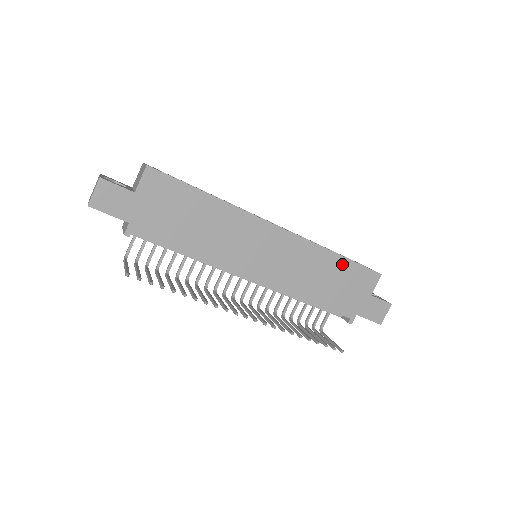
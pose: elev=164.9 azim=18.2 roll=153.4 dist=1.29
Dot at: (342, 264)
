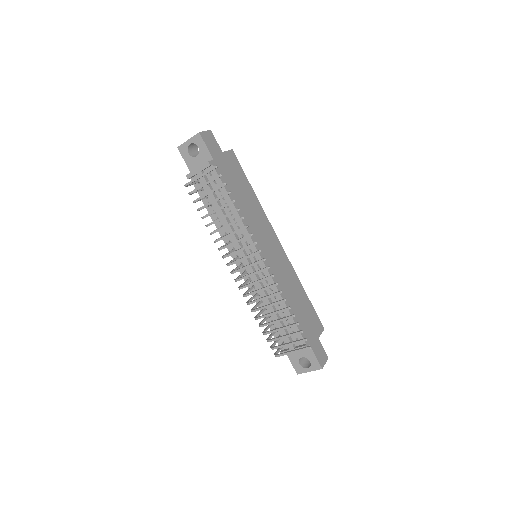
Dot at: (306, 299)
